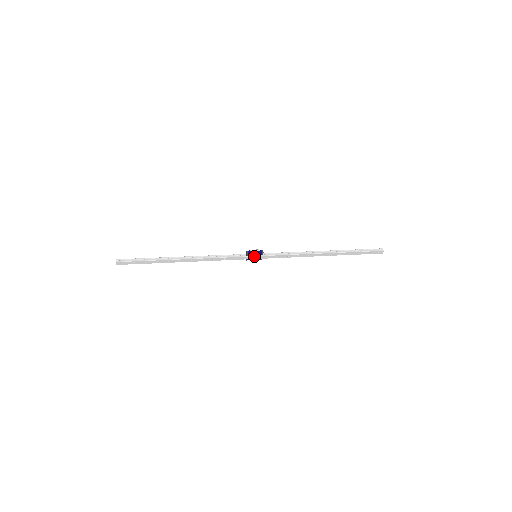
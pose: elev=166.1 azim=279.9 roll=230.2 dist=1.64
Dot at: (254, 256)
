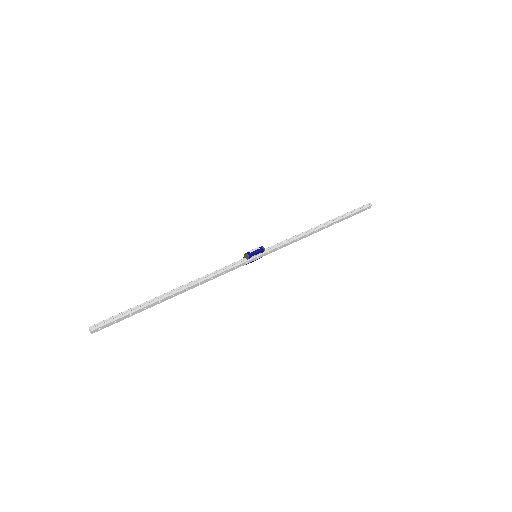
Dot at: (255, 257)
